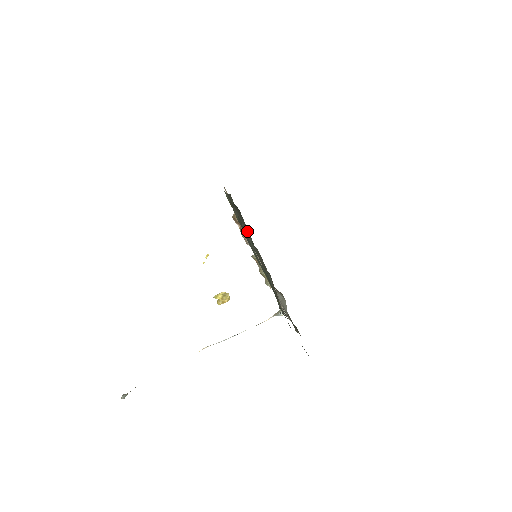
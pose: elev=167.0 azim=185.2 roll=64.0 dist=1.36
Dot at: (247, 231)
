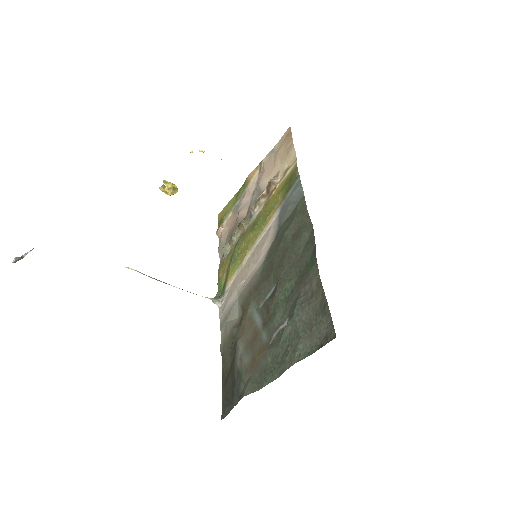
Dot at: (308, 333)
